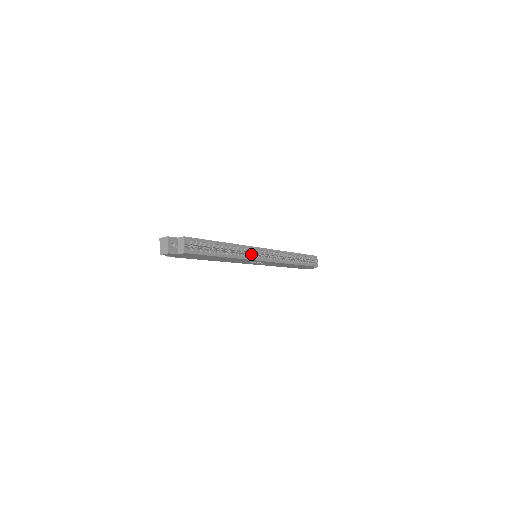
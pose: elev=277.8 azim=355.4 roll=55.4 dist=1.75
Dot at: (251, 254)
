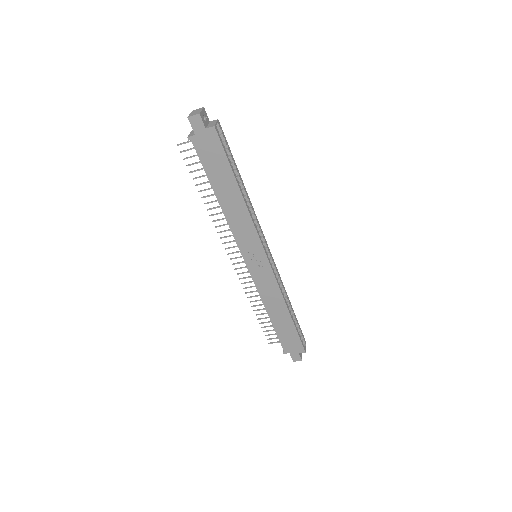
Dot at: occluded
